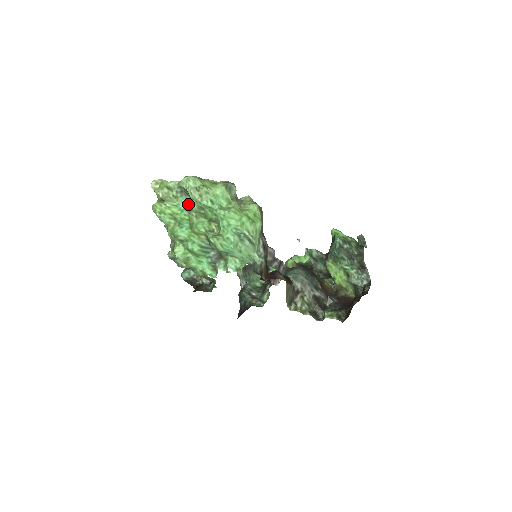
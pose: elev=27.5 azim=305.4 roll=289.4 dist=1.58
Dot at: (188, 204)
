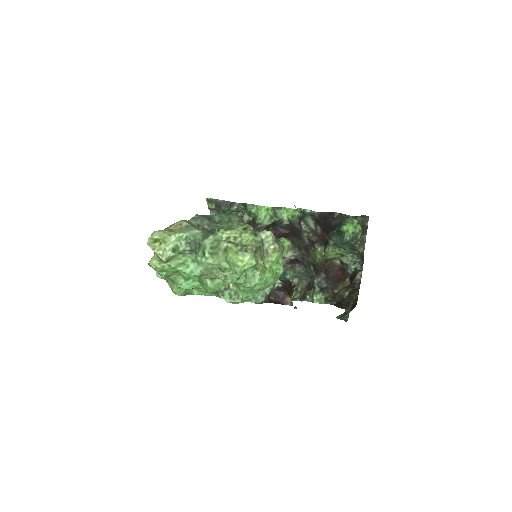
Dot at: occluded
